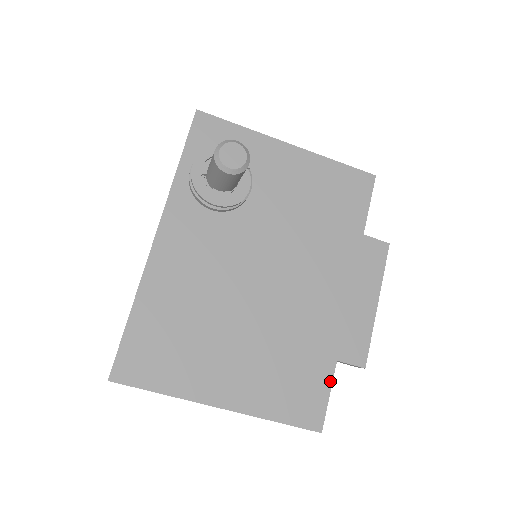
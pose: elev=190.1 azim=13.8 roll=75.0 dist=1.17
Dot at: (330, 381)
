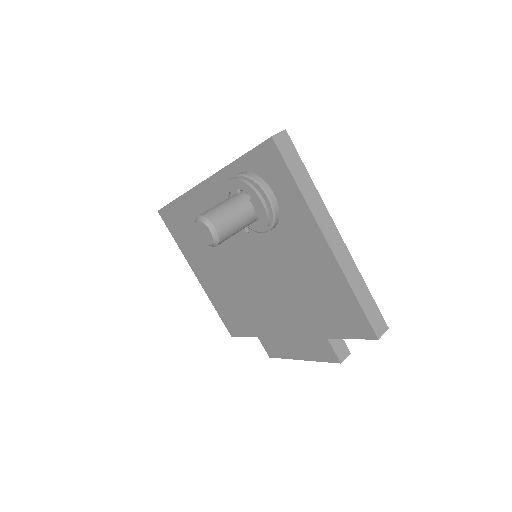
Dot at: (248, 336)
